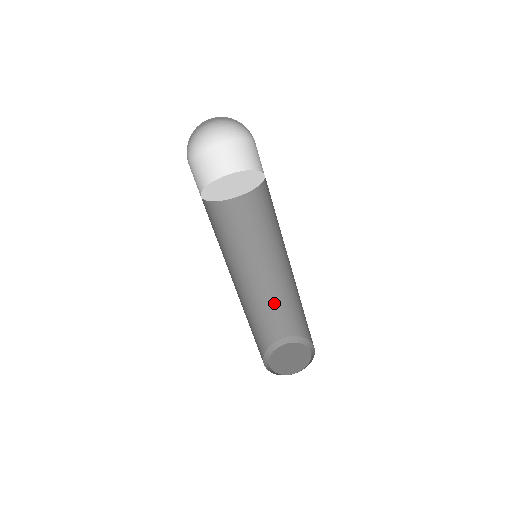
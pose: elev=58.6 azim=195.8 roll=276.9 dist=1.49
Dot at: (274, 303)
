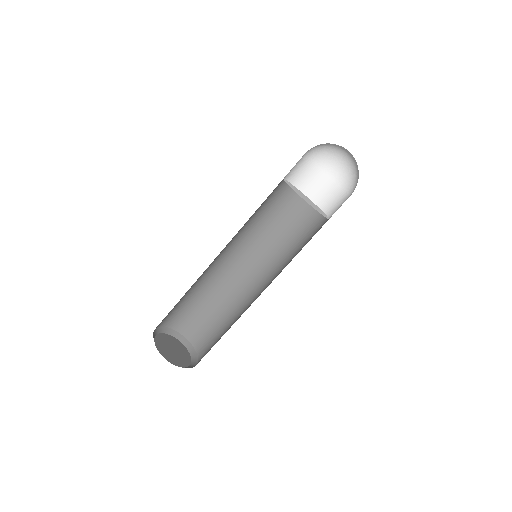
Dot at: (198, 295)
